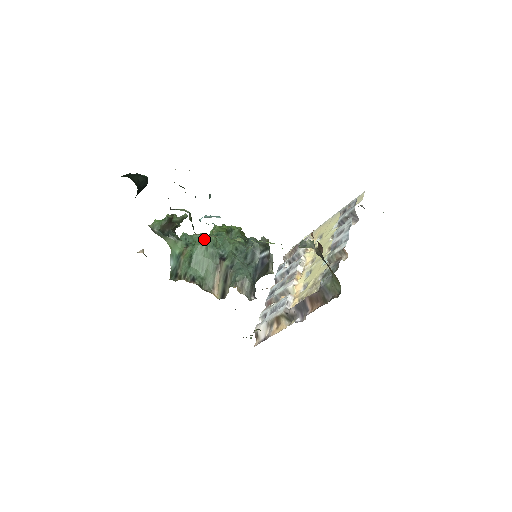
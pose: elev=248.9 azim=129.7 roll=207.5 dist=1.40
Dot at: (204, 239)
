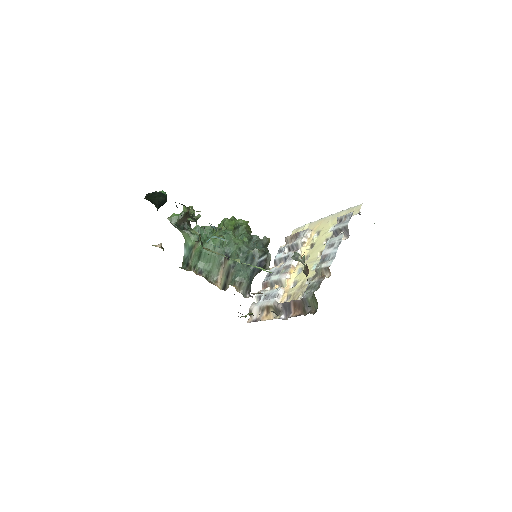
Dot at: (215, 230)
